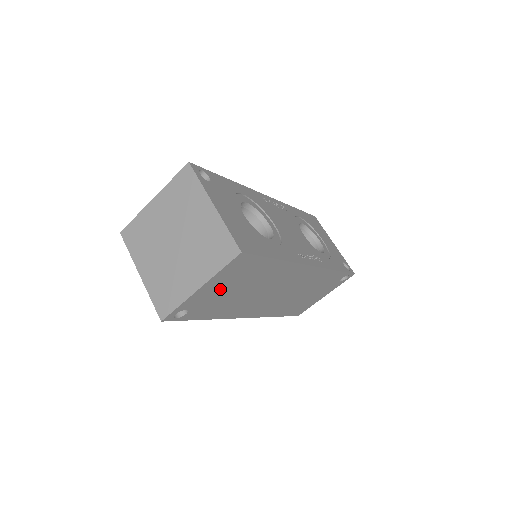
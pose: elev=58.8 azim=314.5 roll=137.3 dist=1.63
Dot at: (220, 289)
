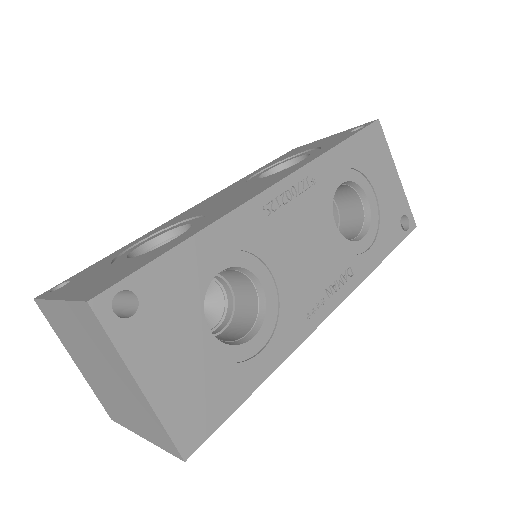
Dot at: occluded
